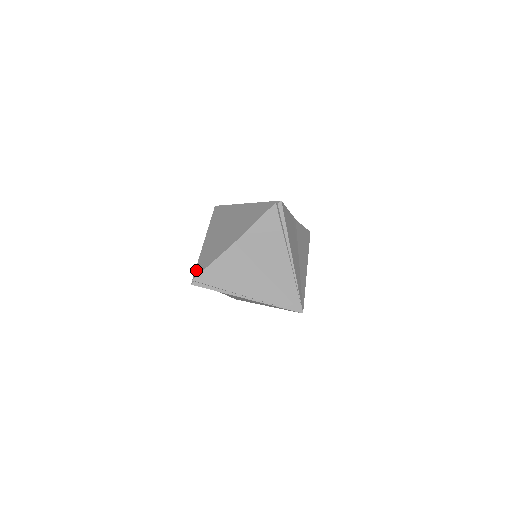
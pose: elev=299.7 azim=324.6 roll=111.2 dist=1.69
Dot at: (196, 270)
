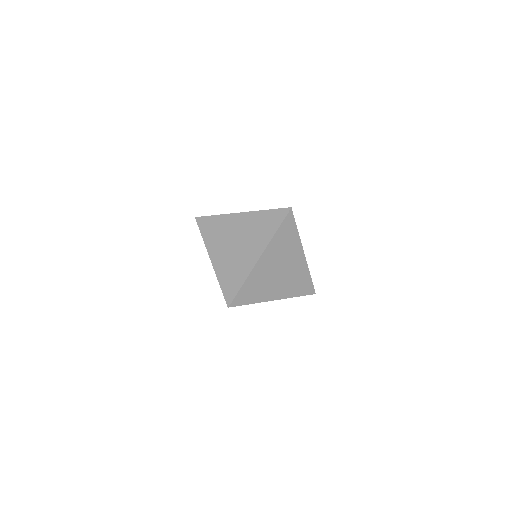
Dot at: (228, 293)
